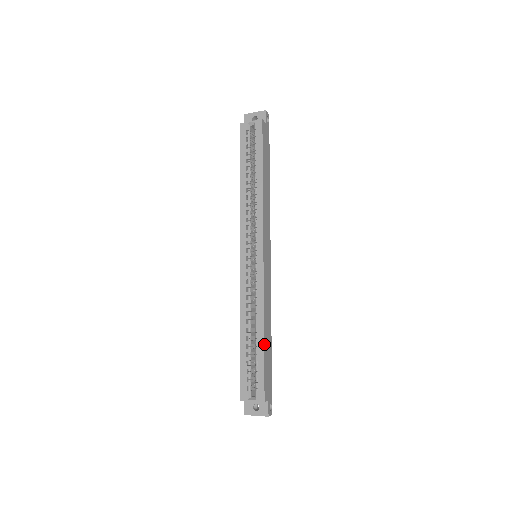
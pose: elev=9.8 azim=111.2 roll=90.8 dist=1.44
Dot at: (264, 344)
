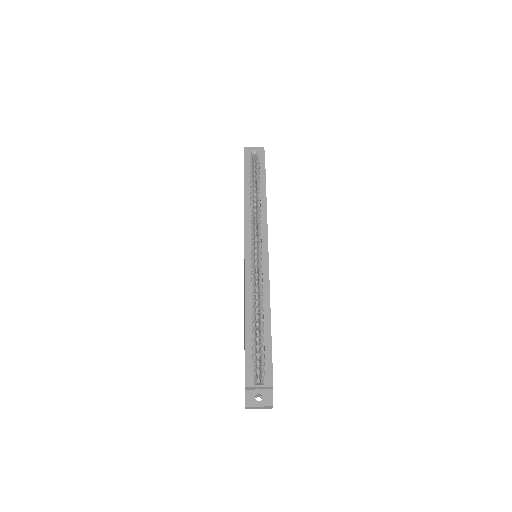
Dot at: occluded
